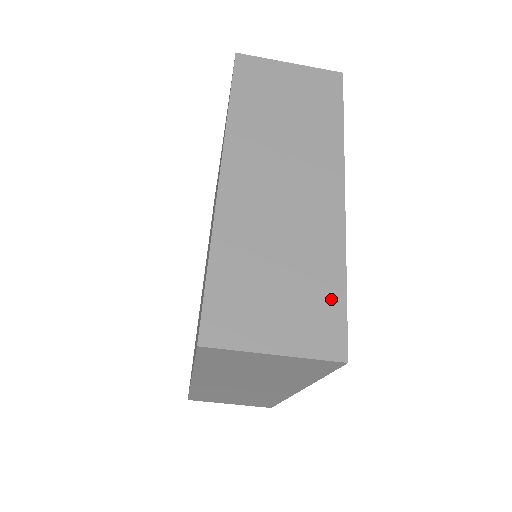
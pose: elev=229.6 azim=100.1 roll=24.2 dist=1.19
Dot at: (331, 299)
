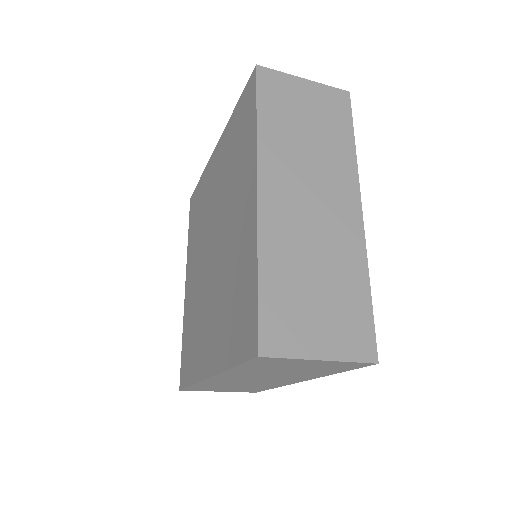
Dot at: (361, 308)
